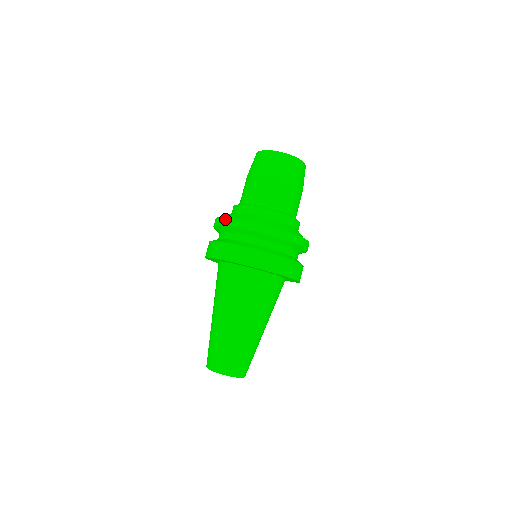
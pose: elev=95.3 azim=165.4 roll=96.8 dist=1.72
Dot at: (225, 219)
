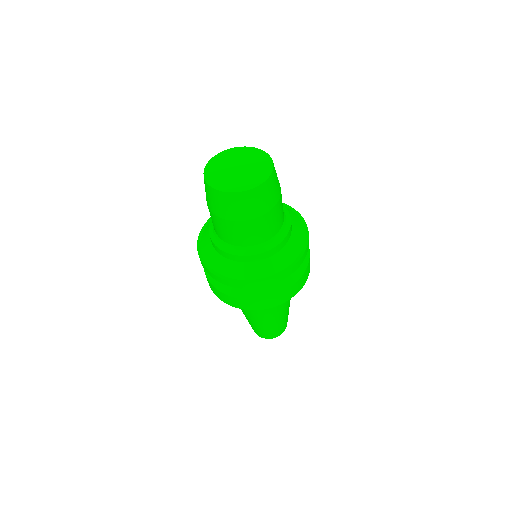
Dot at: occluded
